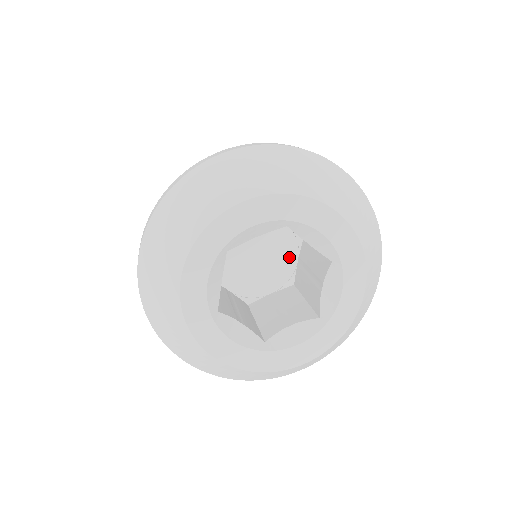
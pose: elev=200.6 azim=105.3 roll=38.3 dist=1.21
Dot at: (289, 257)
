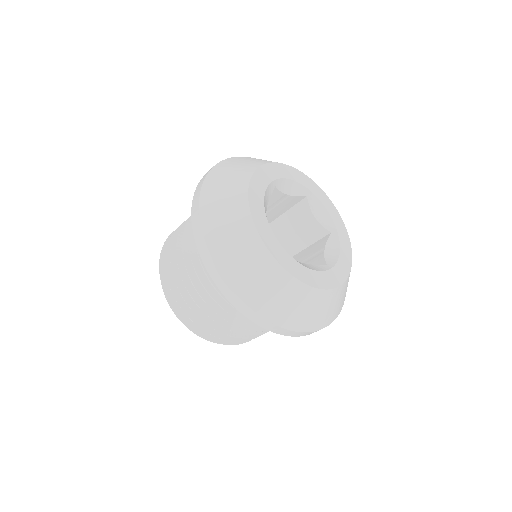
Dot at: occluded
